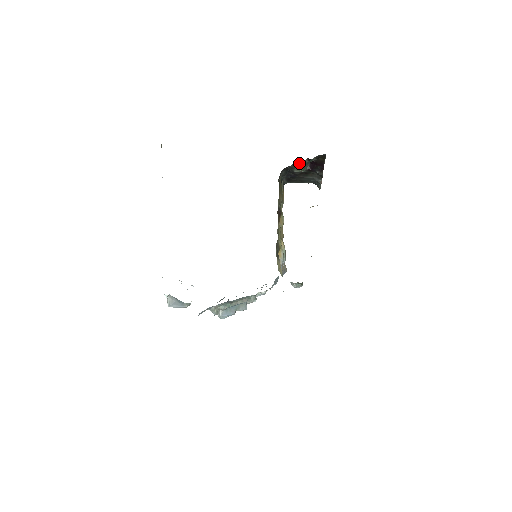
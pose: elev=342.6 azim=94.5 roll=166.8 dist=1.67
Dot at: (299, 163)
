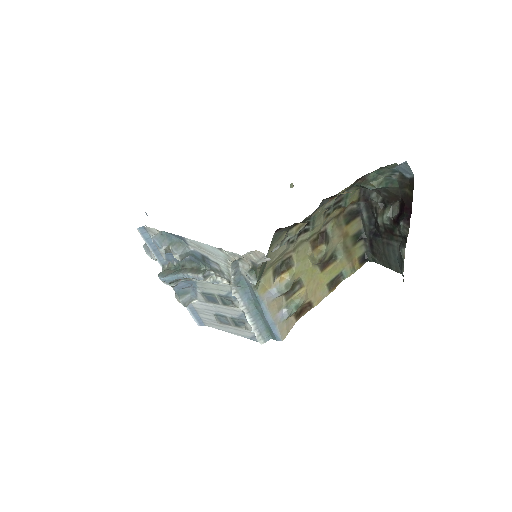
Dot at: (386, 204)
